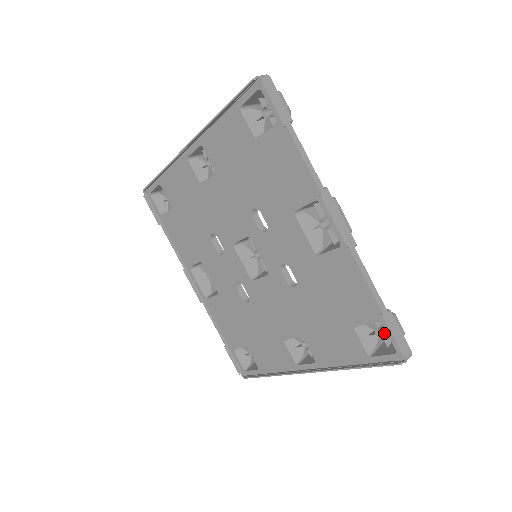
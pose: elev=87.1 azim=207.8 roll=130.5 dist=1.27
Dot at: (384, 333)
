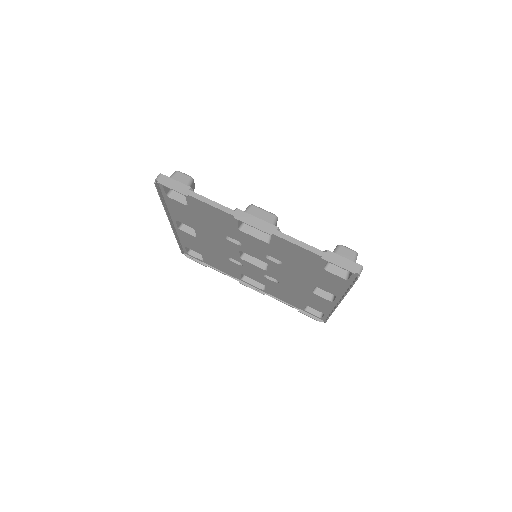
Dot at: occluded
